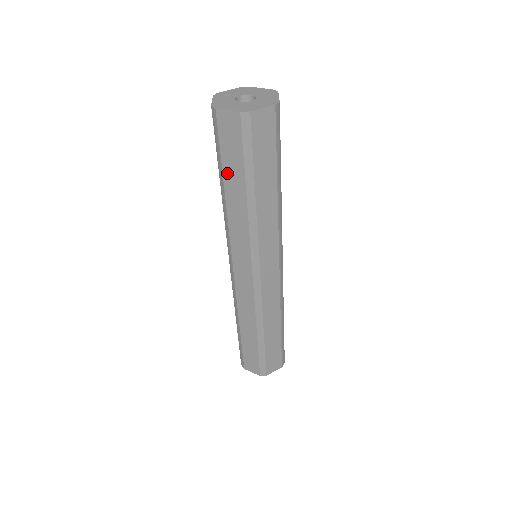
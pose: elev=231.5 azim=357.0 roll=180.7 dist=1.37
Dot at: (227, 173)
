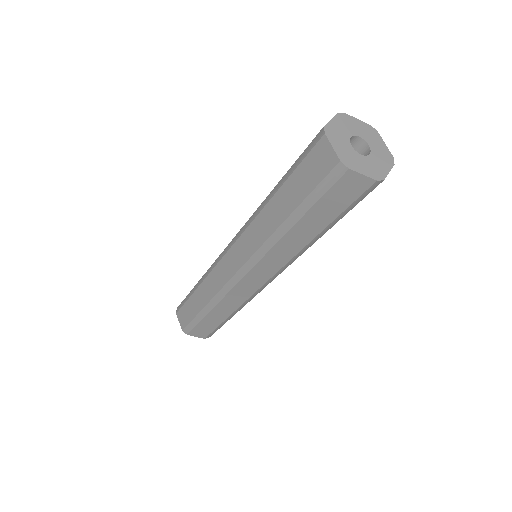
Dot at: (310, 217)
